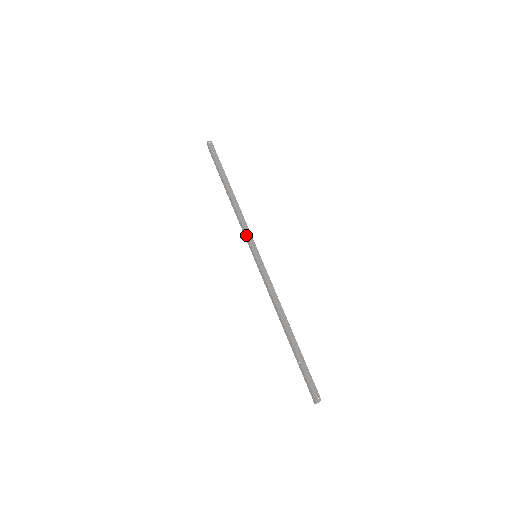
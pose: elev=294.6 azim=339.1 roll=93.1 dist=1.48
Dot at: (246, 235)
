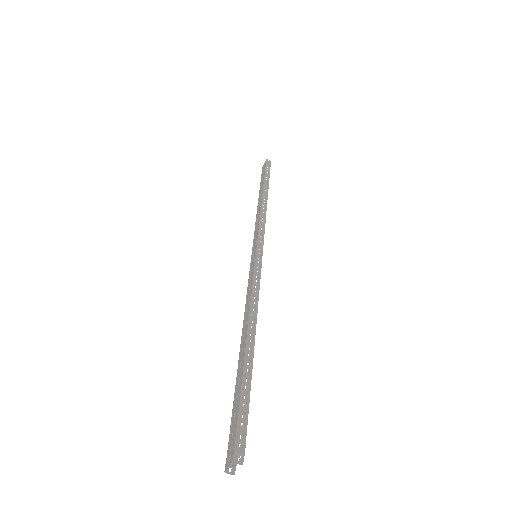
Dot at: (258, 231)
